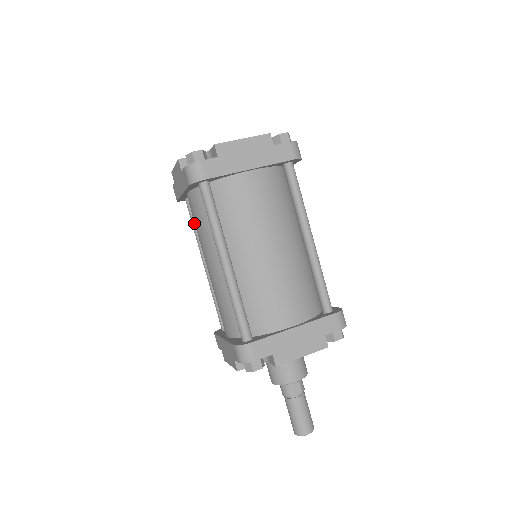
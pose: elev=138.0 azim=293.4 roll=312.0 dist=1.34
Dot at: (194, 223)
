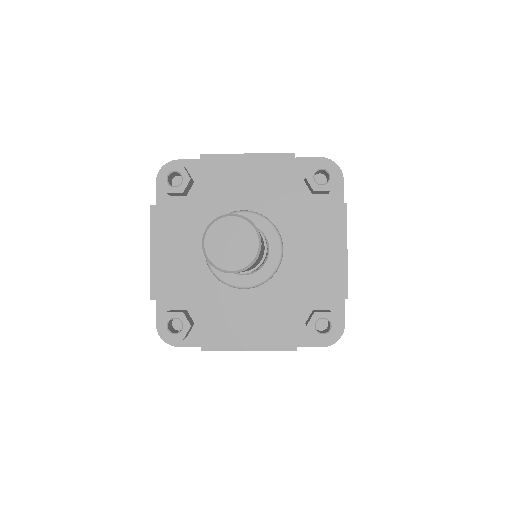
Dot at: occluded
